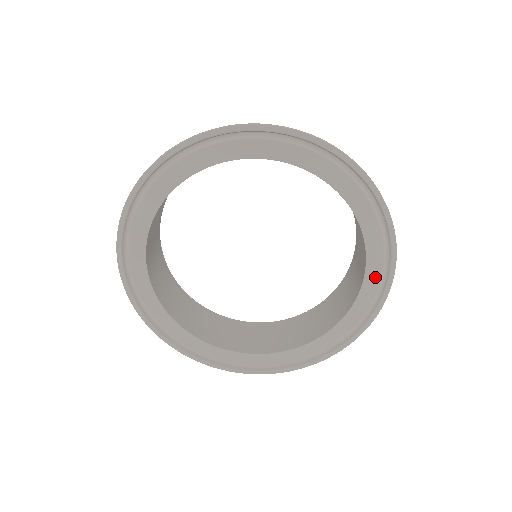
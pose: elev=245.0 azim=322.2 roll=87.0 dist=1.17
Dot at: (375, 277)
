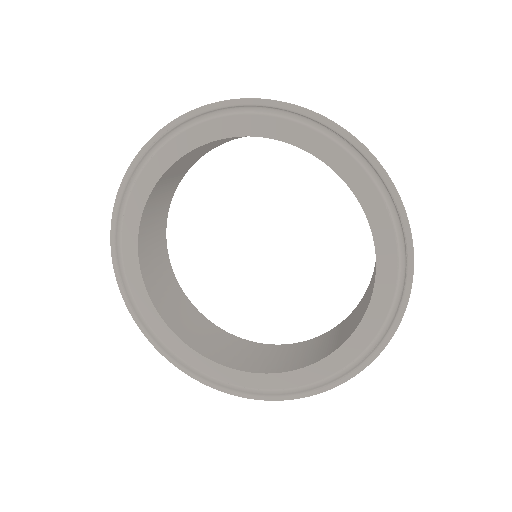
Dot at: (374, 200)
